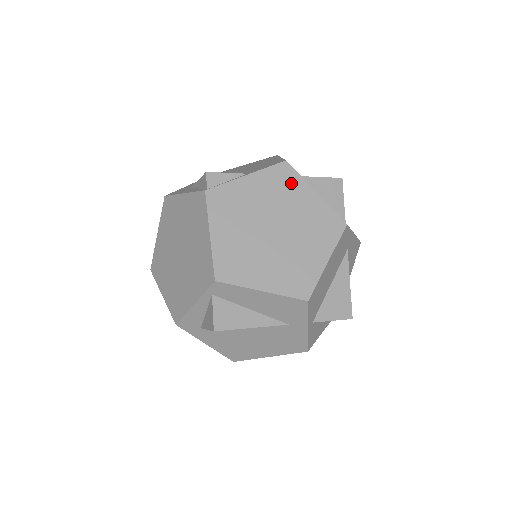
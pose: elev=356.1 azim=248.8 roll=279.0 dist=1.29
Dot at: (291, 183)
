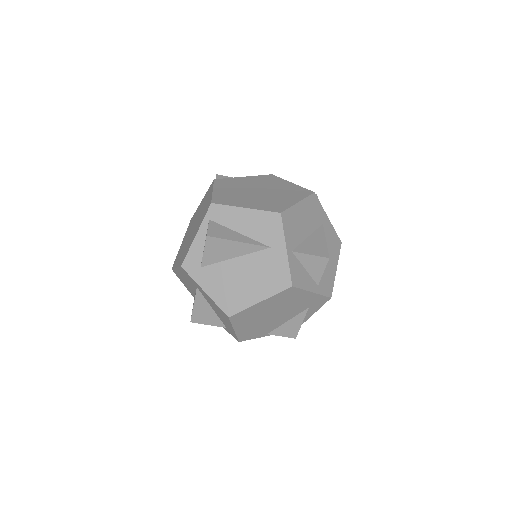
Dot at: (274, 180)
